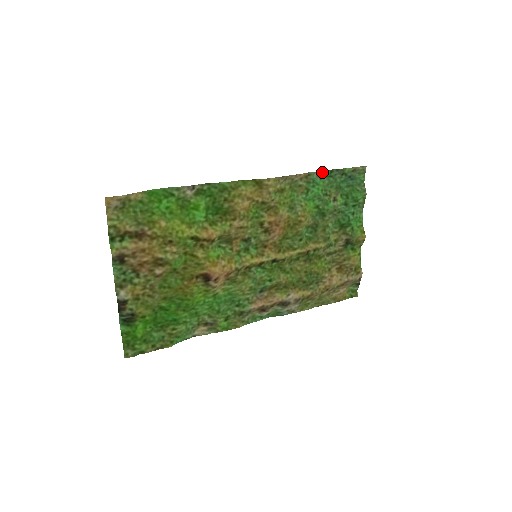
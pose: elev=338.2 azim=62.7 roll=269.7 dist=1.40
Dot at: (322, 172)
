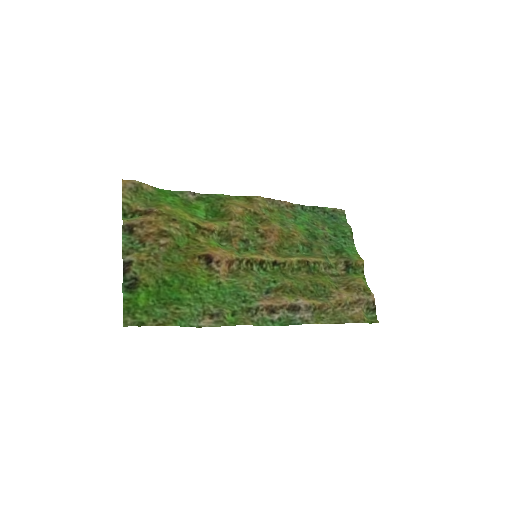
Dot at: (305, 207)
